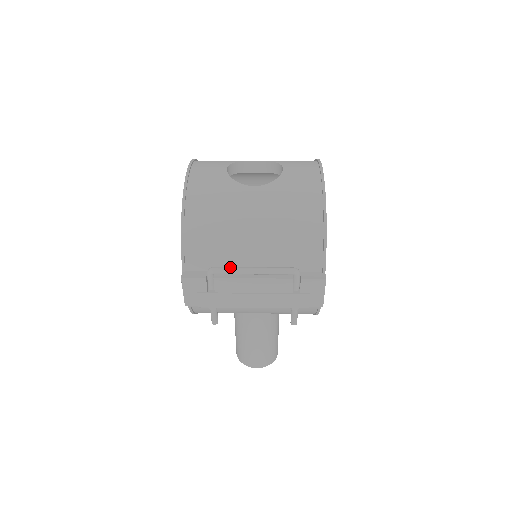
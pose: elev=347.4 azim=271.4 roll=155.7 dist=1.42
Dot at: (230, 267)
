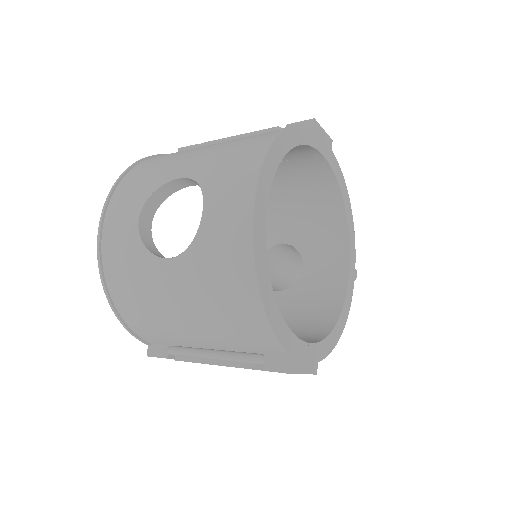
Dot at: (185, 350)
